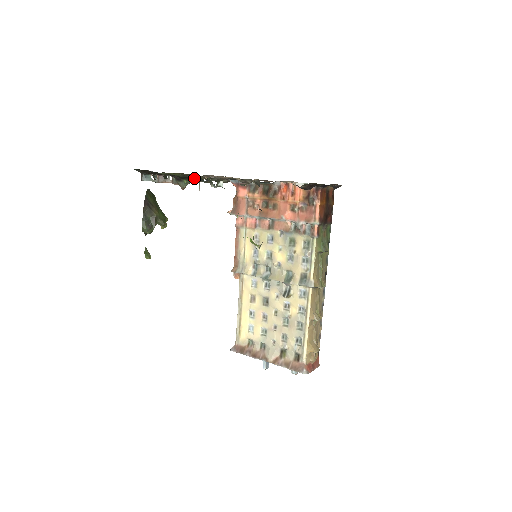
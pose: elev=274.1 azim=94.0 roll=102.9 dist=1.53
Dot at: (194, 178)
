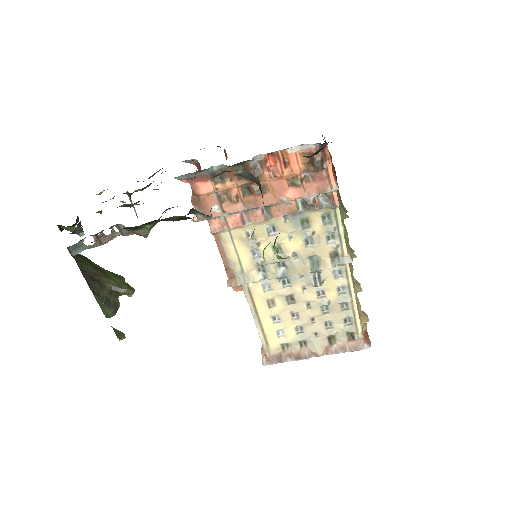
Dot at: (170, 220)
